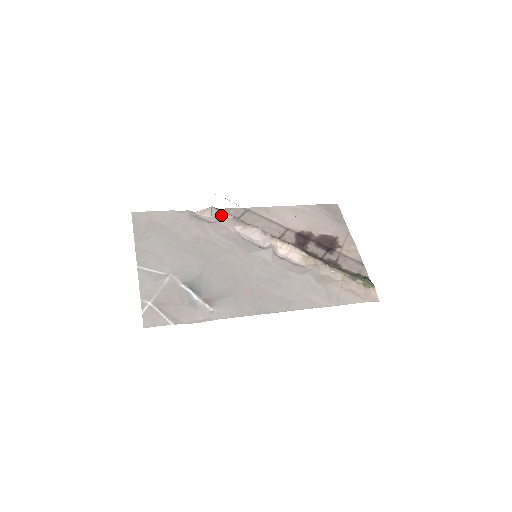
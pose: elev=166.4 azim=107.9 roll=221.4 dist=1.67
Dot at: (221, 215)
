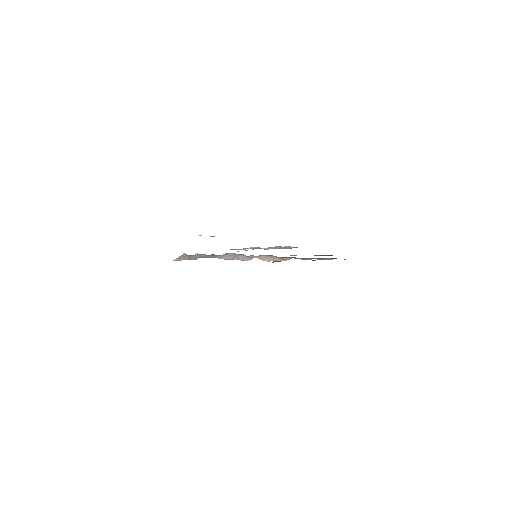
Dot at: (196, 256)
